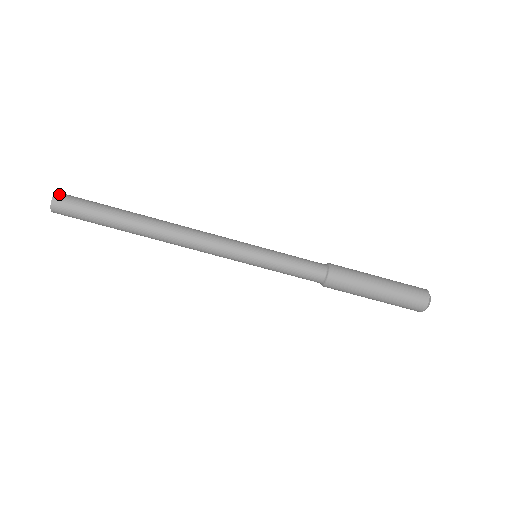
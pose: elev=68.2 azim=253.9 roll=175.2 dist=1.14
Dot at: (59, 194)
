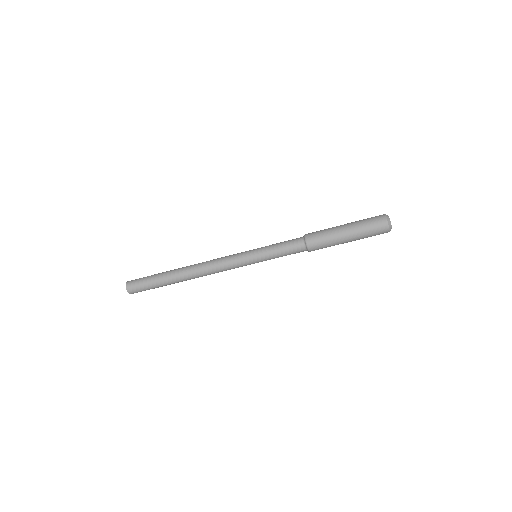
Dot at: (128, 282)
